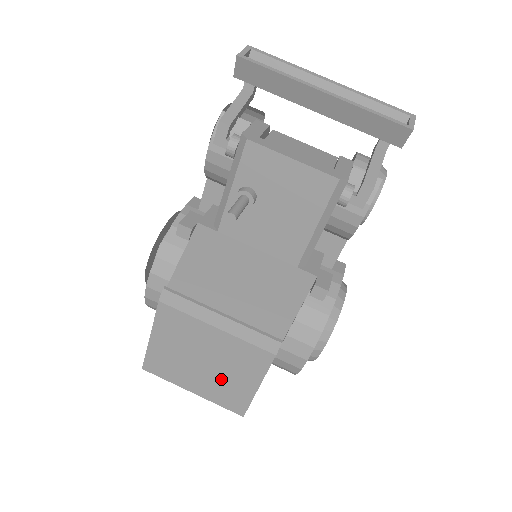
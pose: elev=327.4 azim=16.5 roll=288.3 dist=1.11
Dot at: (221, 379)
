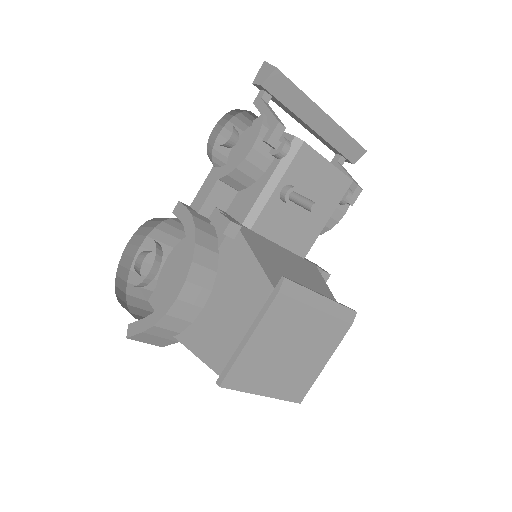
Dot at: (298, 367)
